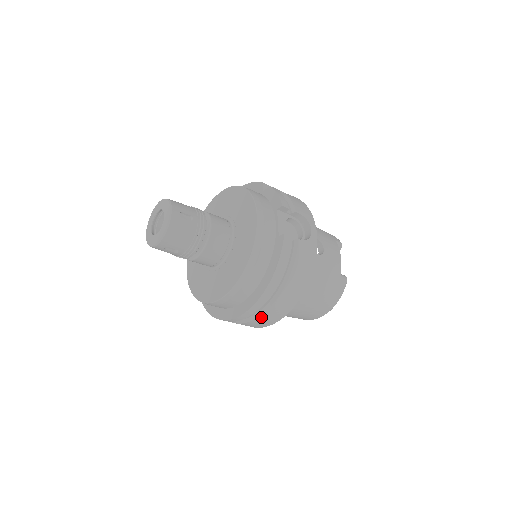
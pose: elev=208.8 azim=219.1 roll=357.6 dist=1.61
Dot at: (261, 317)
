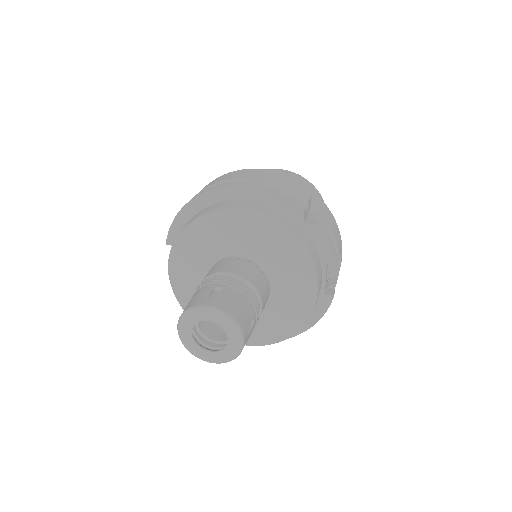
Dot at: occluded
